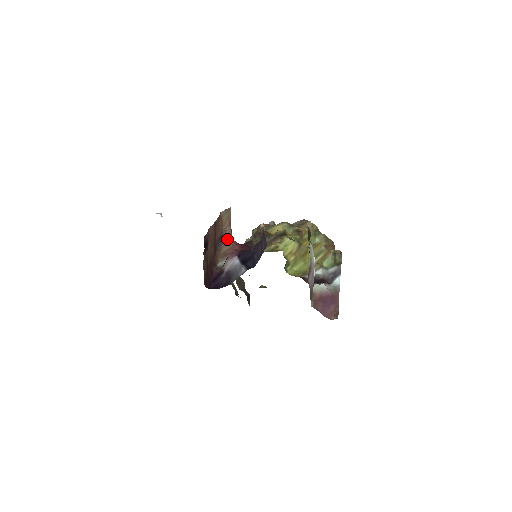
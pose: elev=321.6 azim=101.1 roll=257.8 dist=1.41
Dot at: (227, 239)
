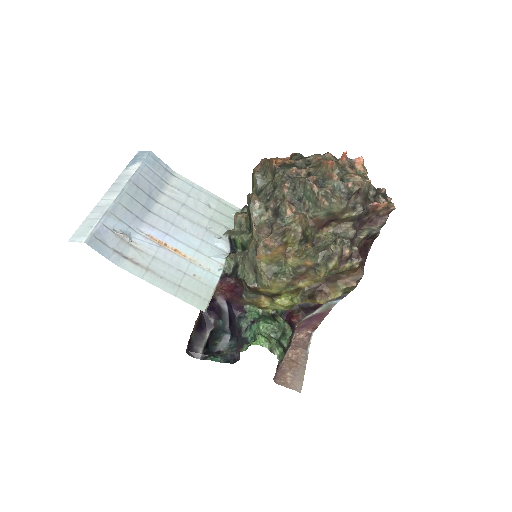
Dot at: occluded
